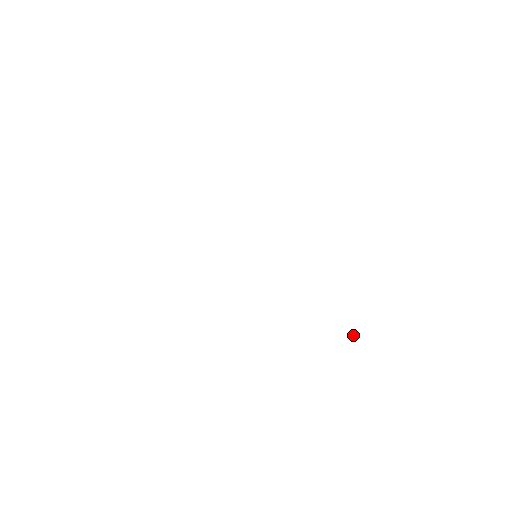
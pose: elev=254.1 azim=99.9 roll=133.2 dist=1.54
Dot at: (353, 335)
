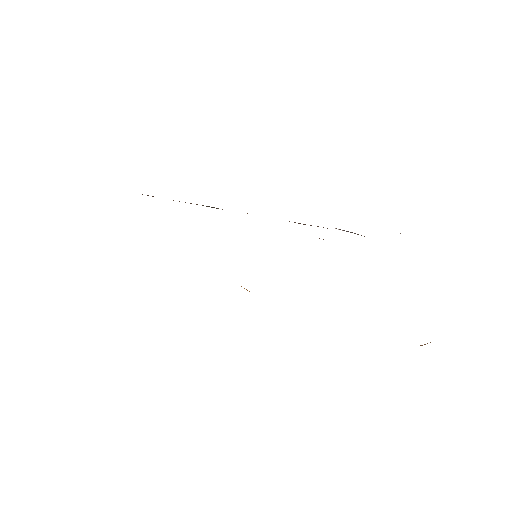
Dot at: occluded
